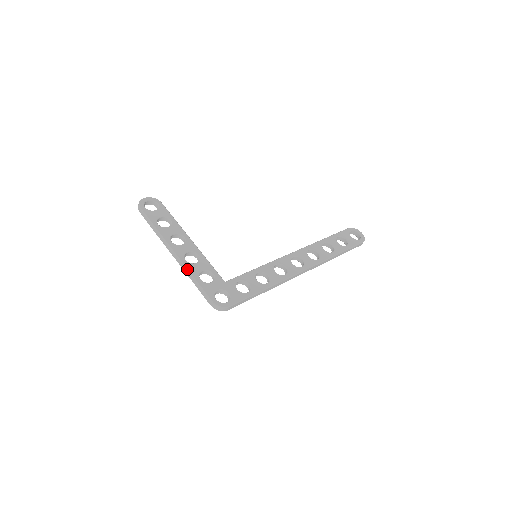
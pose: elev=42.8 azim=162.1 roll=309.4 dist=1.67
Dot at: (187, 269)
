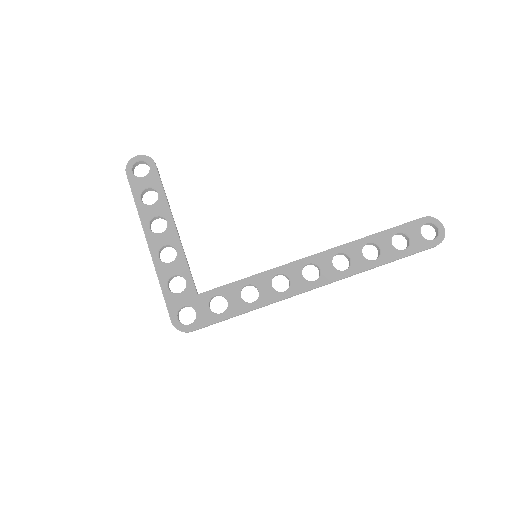
Dot at: (156, 271)
